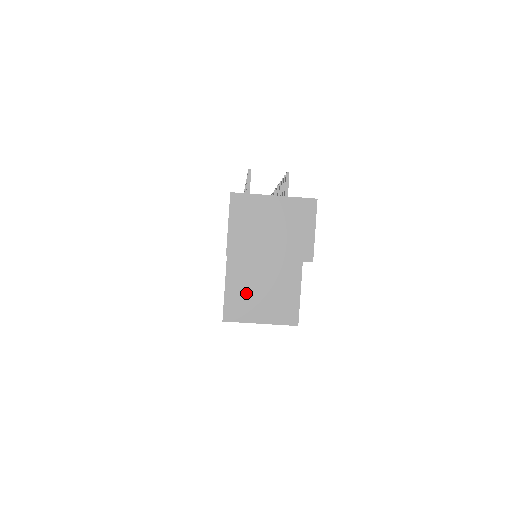
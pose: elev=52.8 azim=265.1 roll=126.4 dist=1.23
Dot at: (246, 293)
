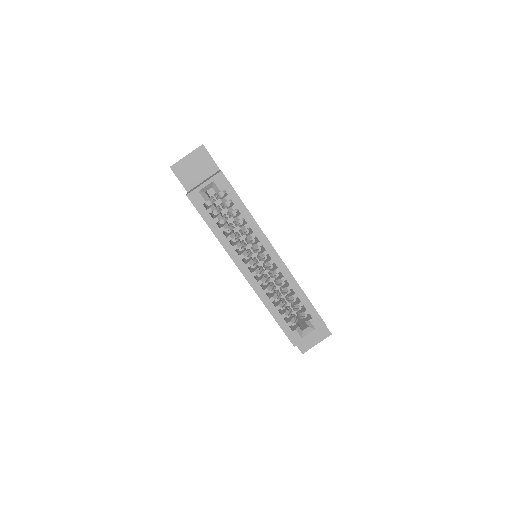
Dot at: occluded
